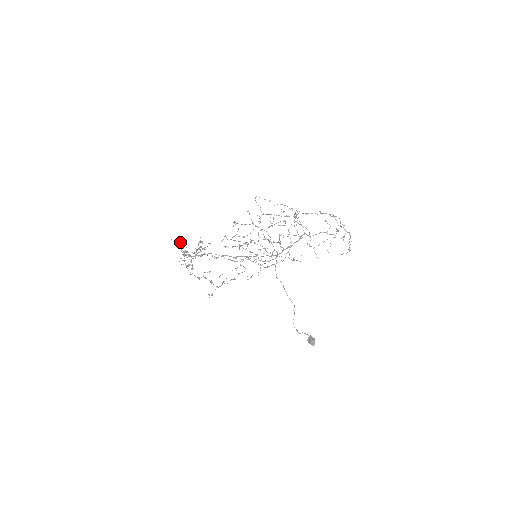
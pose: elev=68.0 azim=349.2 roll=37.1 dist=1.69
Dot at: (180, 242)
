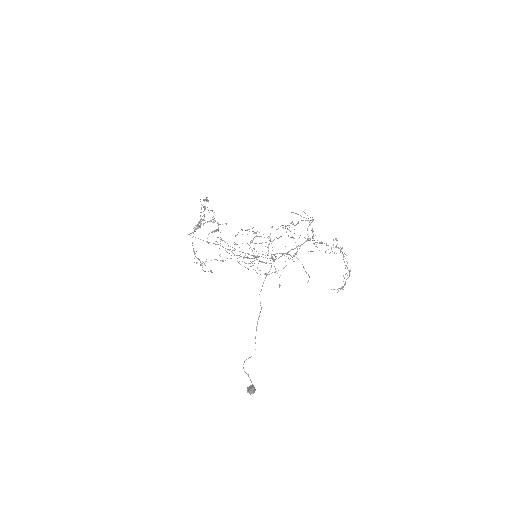
Dot at: (207, 200)
